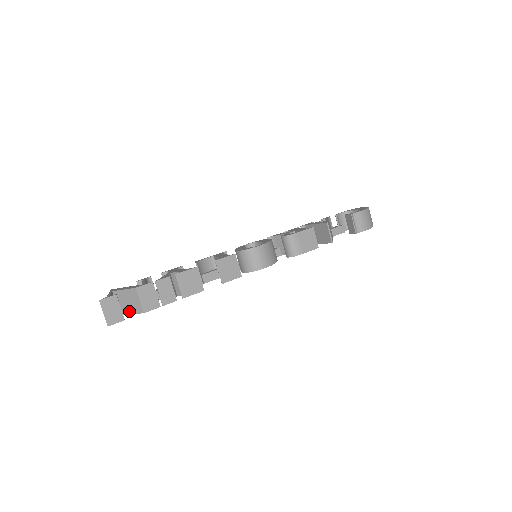
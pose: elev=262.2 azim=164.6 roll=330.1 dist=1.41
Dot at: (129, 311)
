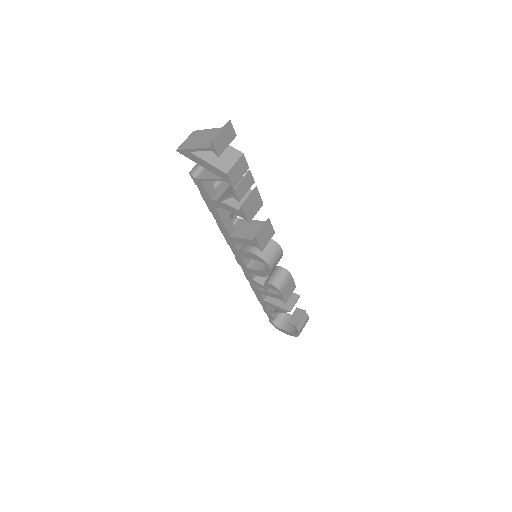
Dot at: (208, 158)
